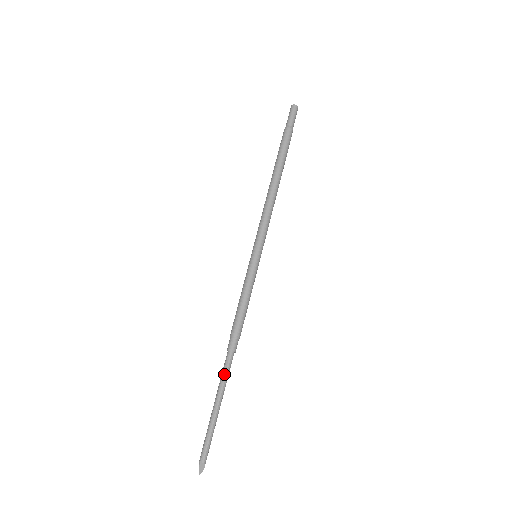
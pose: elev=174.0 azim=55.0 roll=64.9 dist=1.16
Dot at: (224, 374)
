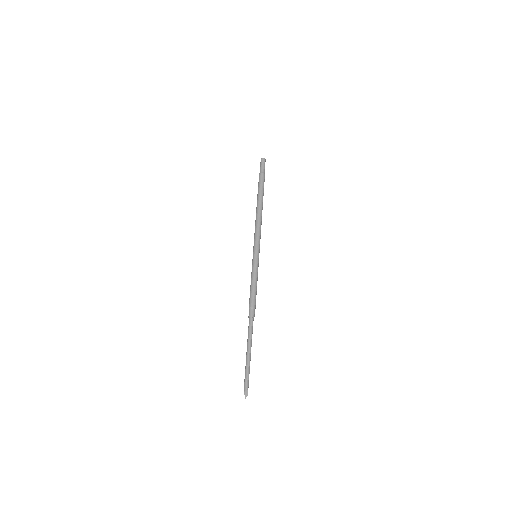
Dot at: (249, 332)
